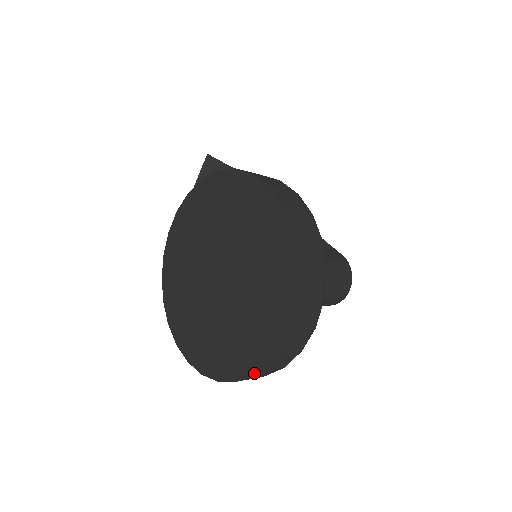
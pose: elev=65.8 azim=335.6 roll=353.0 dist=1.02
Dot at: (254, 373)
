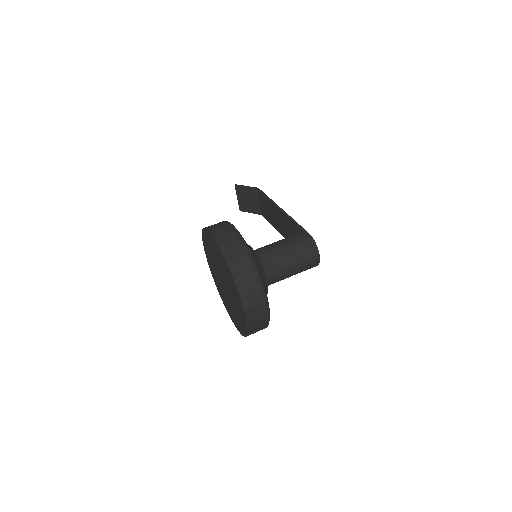
Dot at: (247, 331)
